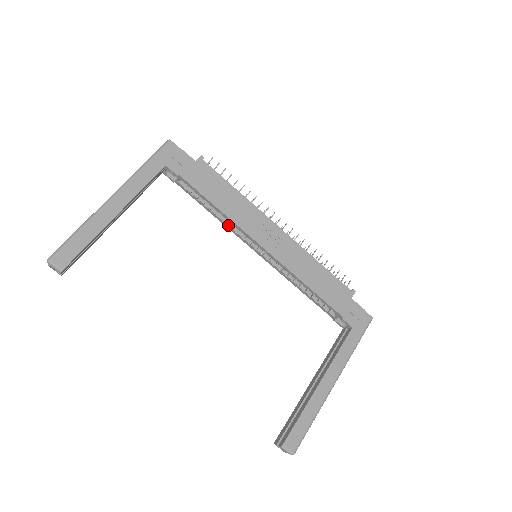
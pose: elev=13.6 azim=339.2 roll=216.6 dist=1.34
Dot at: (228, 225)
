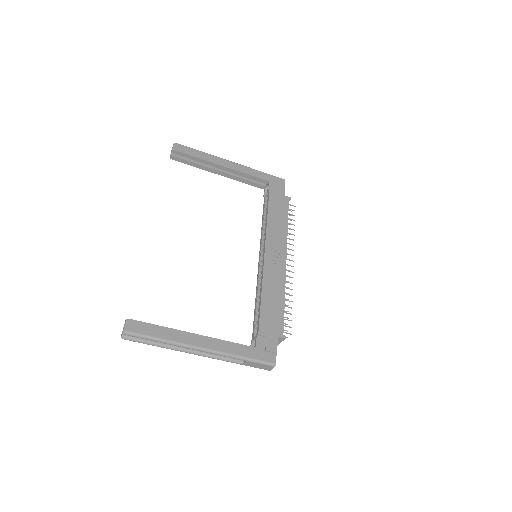
Dot at: (263, 233)
